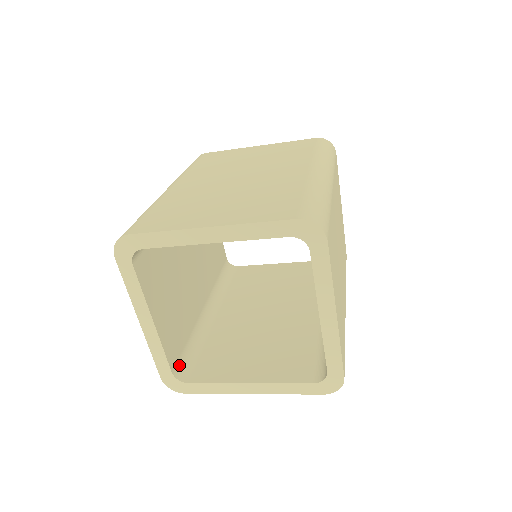
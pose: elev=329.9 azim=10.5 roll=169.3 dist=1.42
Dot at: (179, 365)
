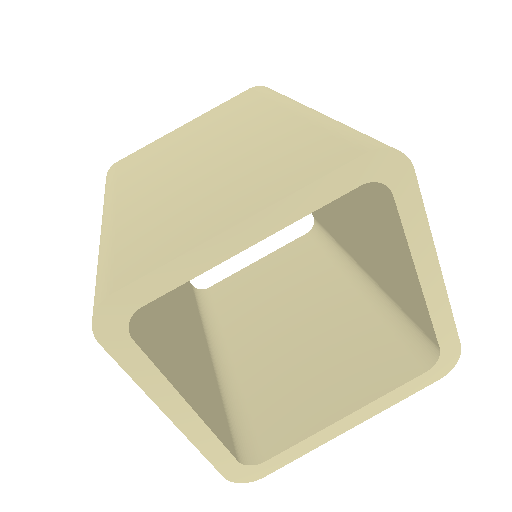
Dot at: (237, 445)
